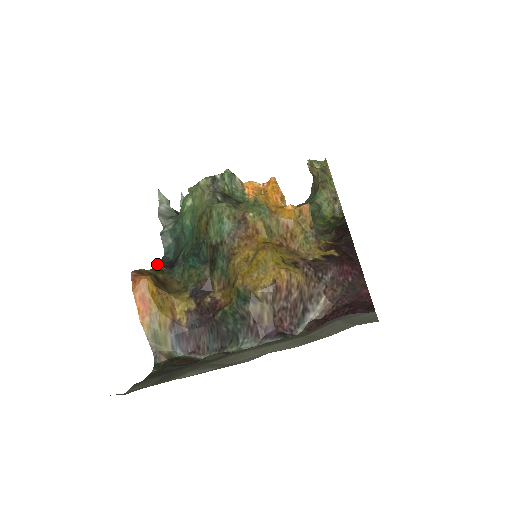
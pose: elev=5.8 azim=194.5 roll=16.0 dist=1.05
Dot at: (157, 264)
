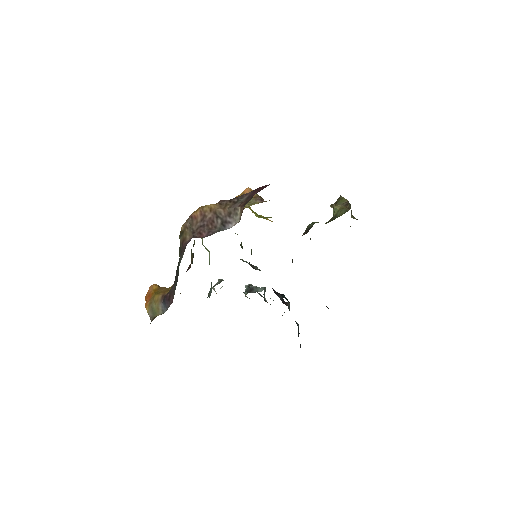
Dot at: occluded
